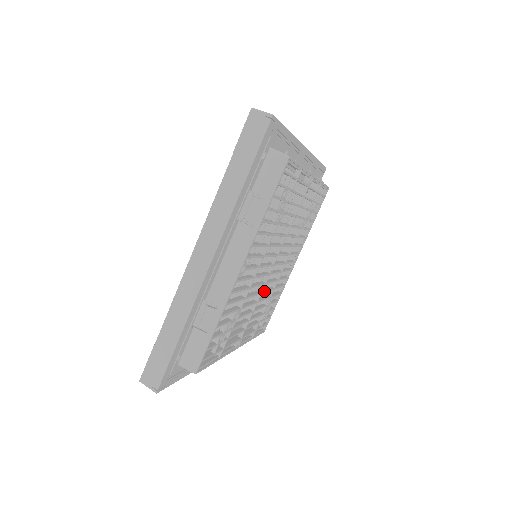
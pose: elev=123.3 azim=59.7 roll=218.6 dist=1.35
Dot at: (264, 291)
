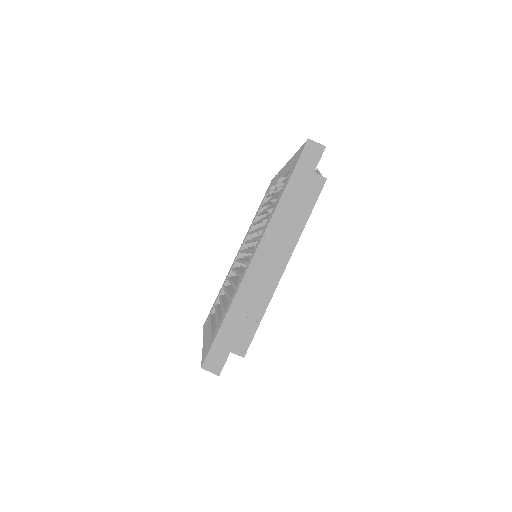
Dot at: occluded
